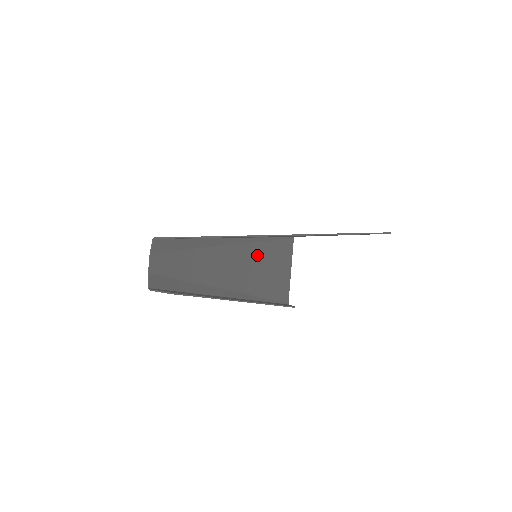
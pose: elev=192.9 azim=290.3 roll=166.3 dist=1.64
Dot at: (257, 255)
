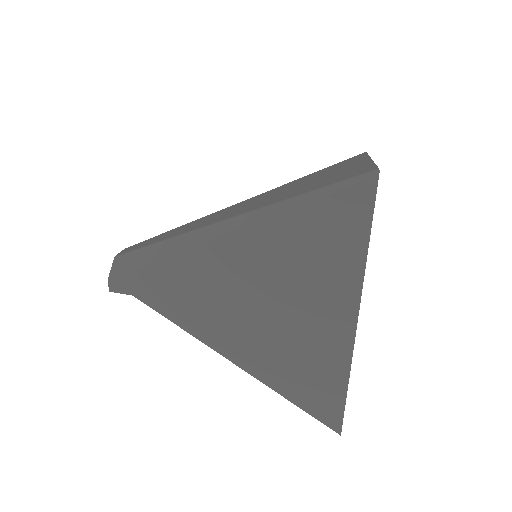
Dot at: occluded
